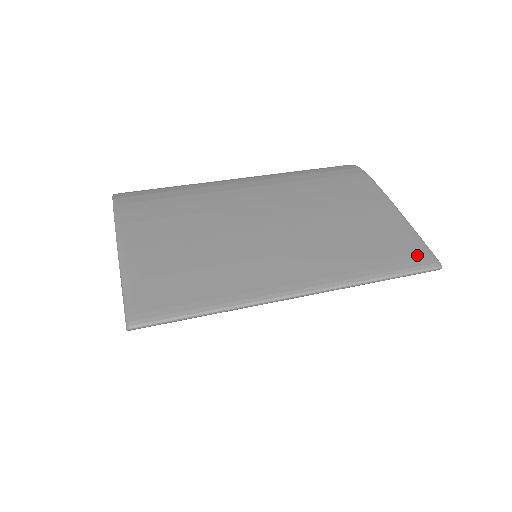
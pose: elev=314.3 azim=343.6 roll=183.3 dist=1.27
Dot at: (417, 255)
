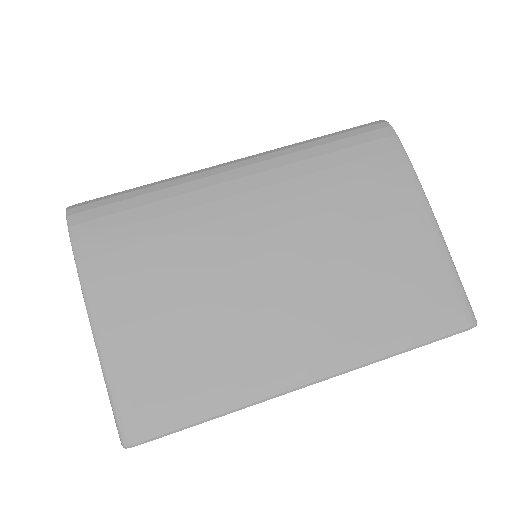
Dot at: (451, 311)
